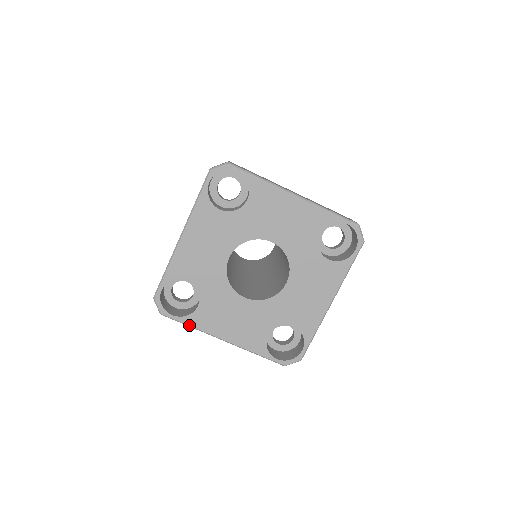
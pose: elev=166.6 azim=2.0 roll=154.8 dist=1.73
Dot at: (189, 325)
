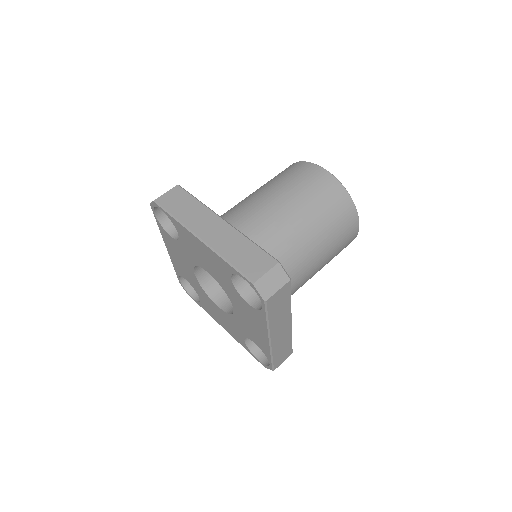
Dot at: (203, 308)
